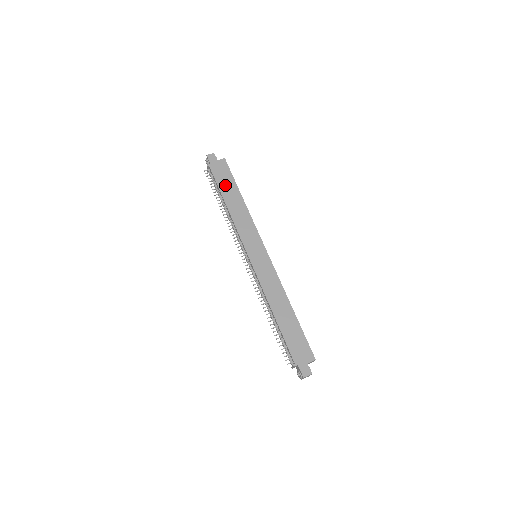
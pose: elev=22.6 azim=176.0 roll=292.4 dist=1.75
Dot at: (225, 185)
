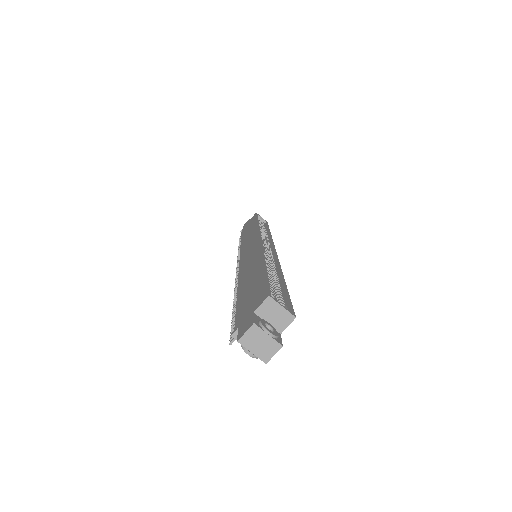
Dot at: (247, 229)
